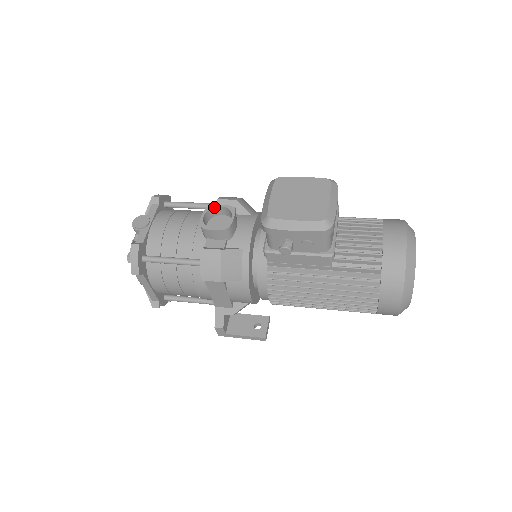
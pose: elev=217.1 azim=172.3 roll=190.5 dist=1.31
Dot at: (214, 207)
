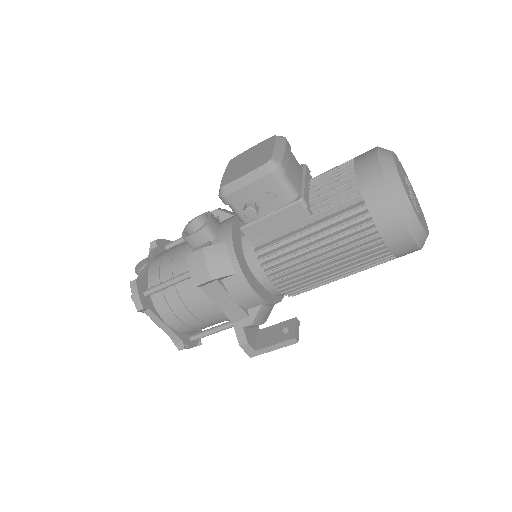
Dot at: (194, 219)
